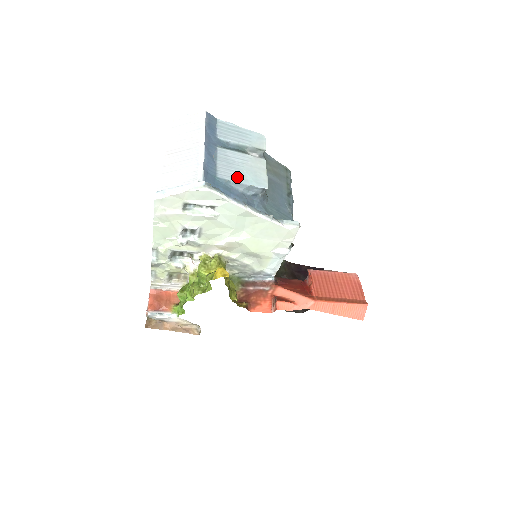
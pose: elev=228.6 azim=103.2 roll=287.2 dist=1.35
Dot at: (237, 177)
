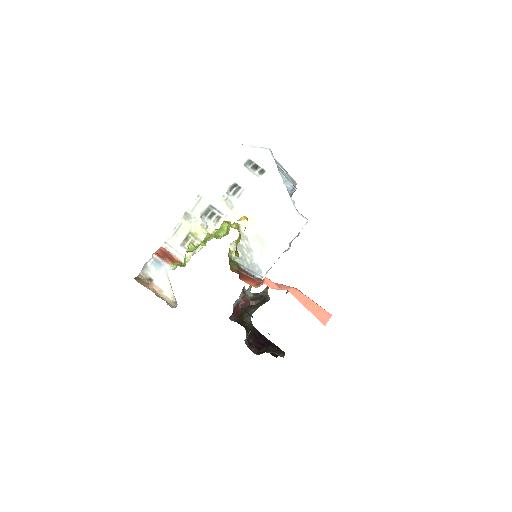
Dot at: (281, 173)
